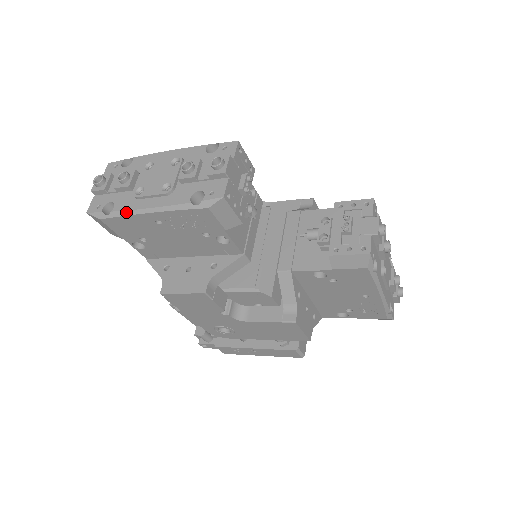
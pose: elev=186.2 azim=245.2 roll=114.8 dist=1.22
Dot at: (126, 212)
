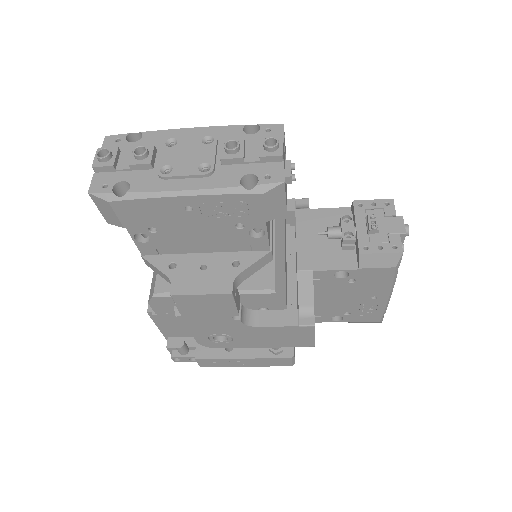
Dot at: (150, 194)
